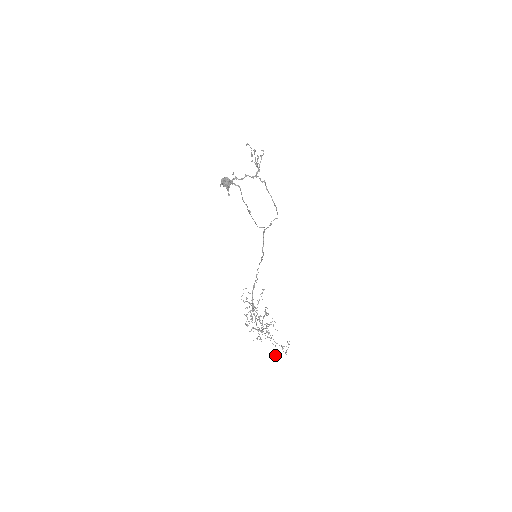
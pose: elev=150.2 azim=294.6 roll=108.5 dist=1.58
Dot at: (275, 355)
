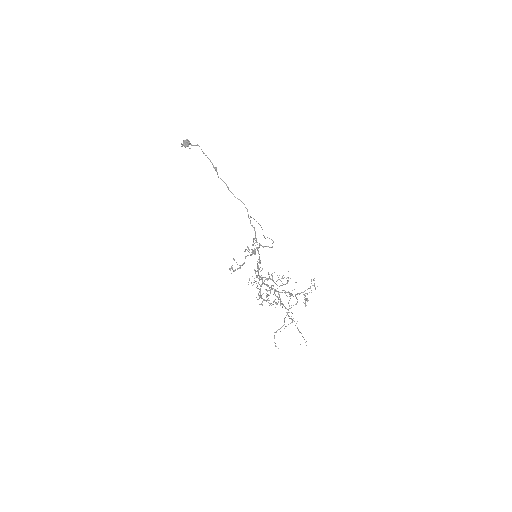
Dot at: occluded
